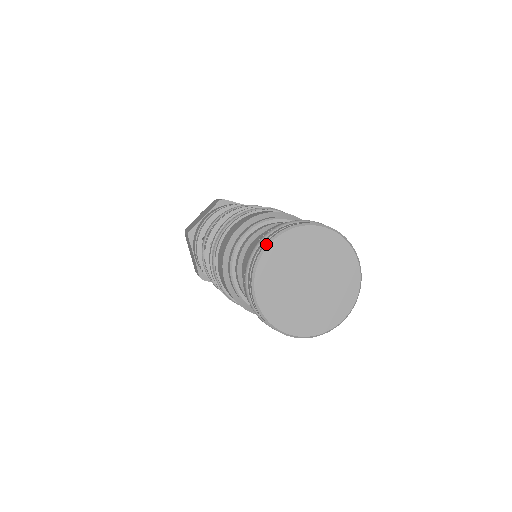
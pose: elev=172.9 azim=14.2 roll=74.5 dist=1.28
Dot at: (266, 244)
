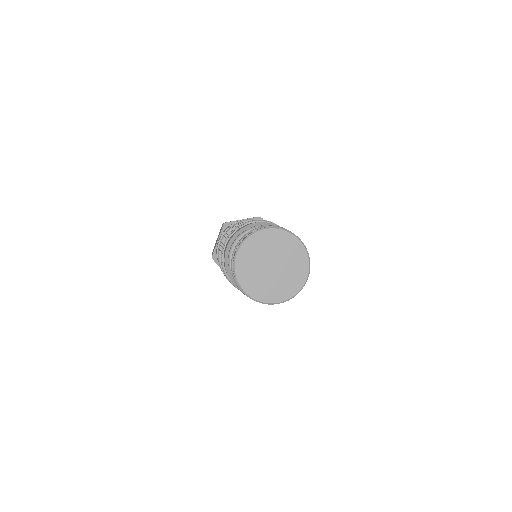
Dot at: (263, 228)
